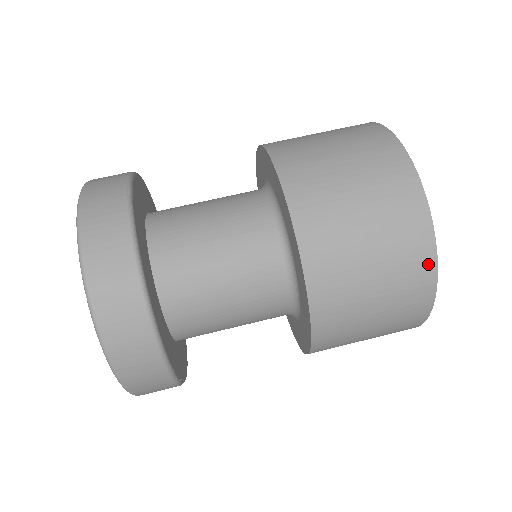
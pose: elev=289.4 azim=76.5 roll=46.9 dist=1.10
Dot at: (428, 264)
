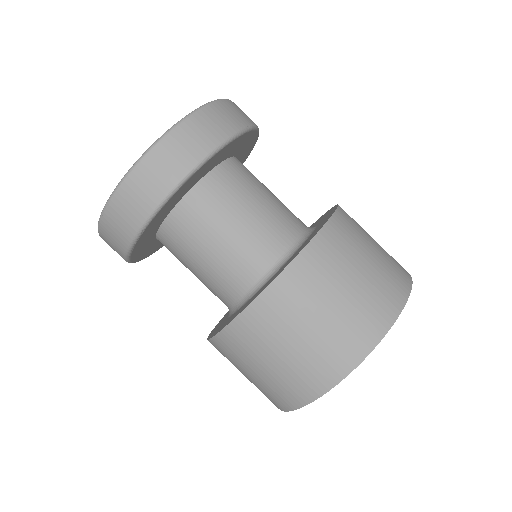
Dot at: (348, 363)
